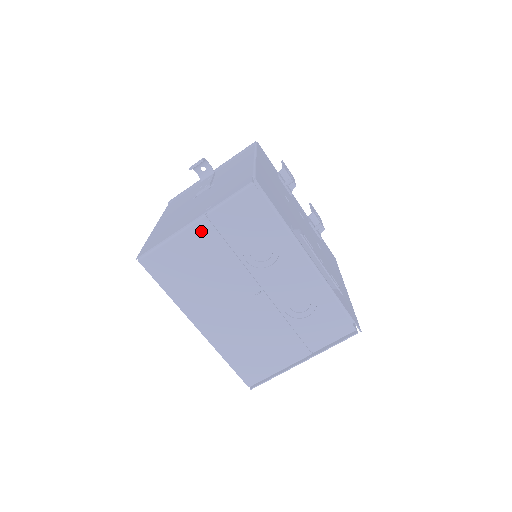
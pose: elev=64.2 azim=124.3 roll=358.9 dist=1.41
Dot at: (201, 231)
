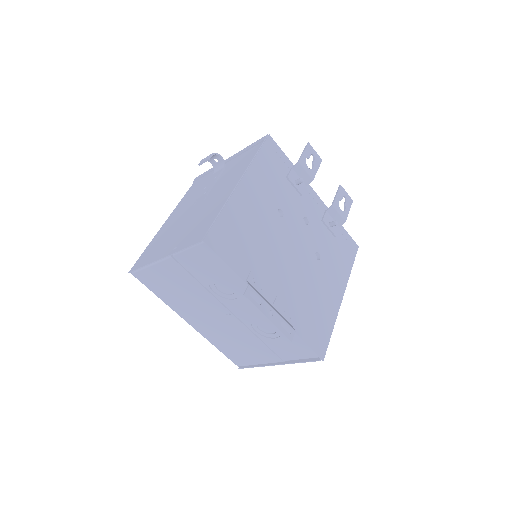
Dot at: (171, 266)
